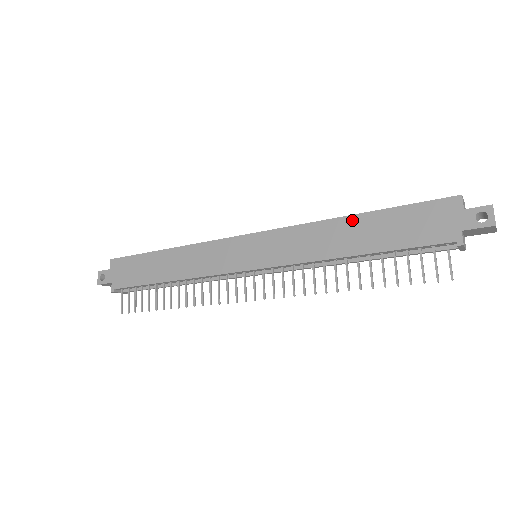
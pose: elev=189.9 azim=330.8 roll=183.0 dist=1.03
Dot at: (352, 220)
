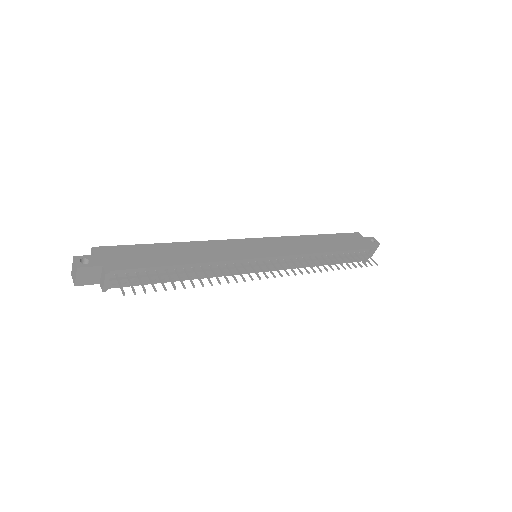
Dot at: (316, 237)
